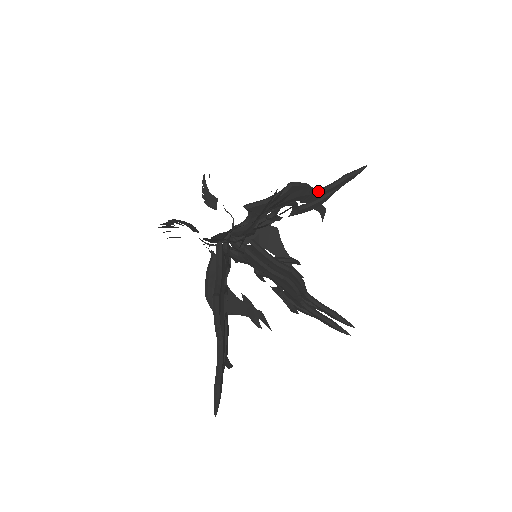
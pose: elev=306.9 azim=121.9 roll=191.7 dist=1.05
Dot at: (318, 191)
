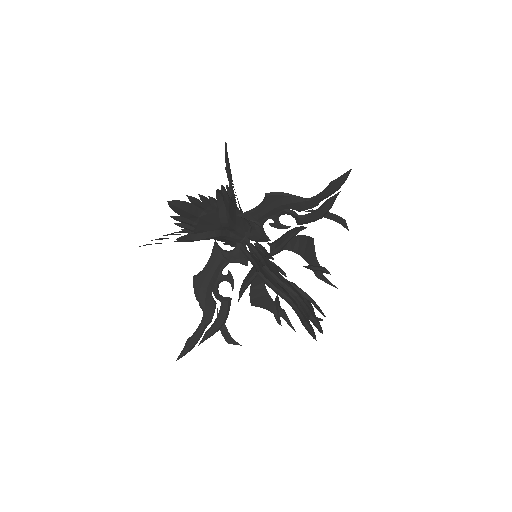
Dot at: (307, 199)
